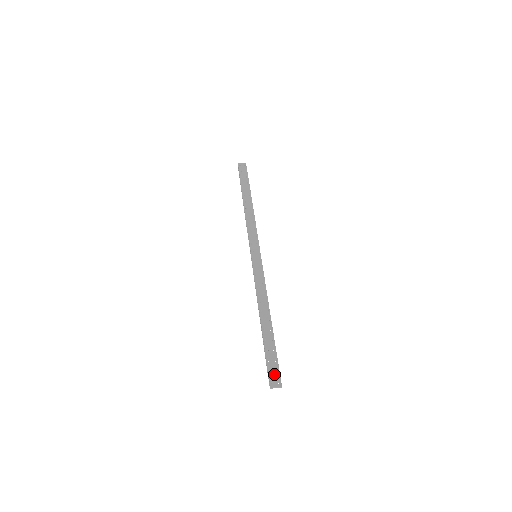
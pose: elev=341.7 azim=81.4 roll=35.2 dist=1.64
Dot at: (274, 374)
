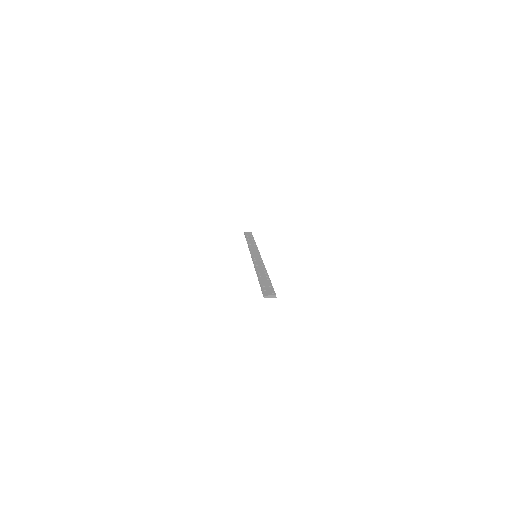
Dot at: (268, 291)
